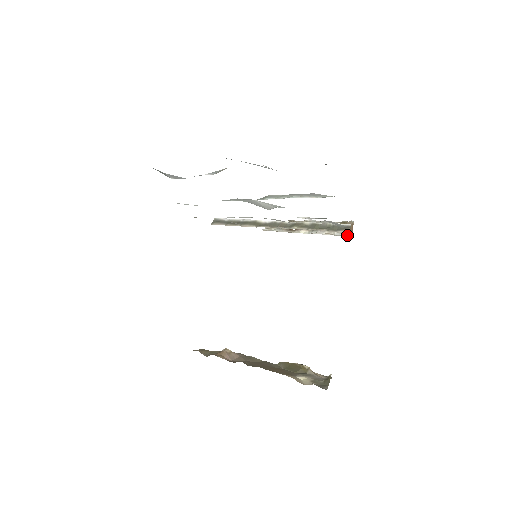
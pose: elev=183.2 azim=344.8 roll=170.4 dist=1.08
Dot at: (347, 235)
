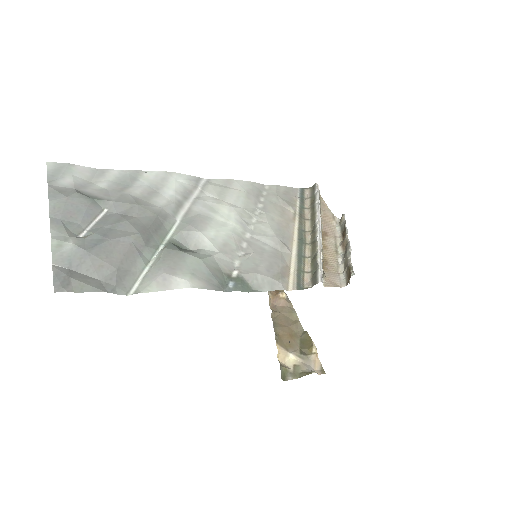
Dot at: (343, 283)
